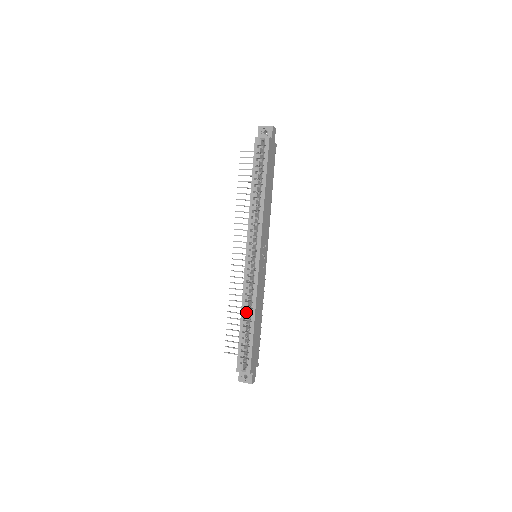
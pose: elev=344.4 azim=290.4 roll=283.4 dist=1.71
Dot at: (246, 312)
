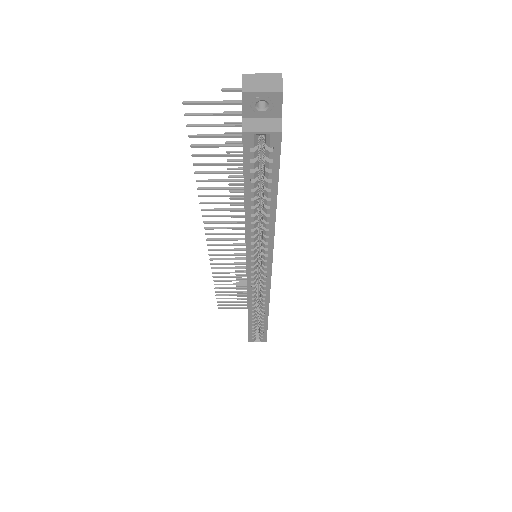
Dot at: (254, 310)
